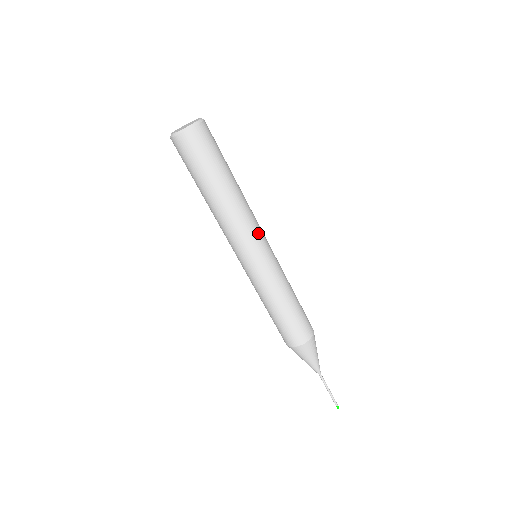
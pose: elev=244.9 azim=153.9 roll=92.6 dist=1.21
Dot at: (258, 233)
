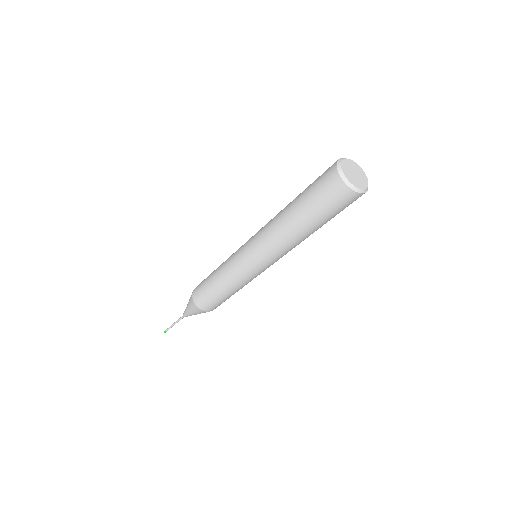
Dot at: occluded
